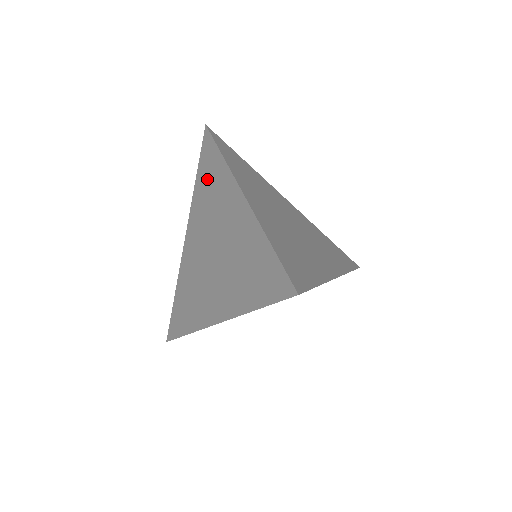
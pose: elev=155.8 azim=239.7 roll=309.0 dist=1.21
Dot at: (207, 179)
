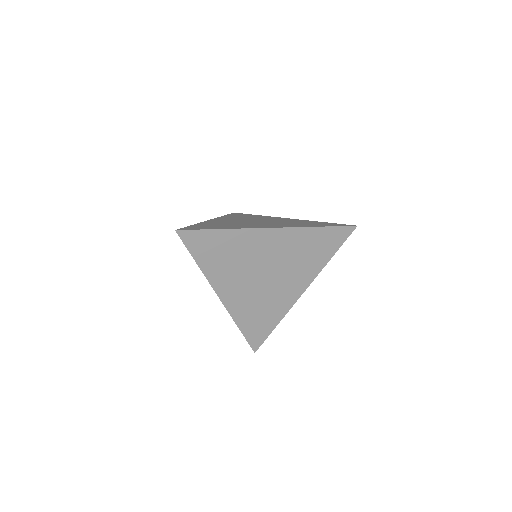
Dot at: occluded
